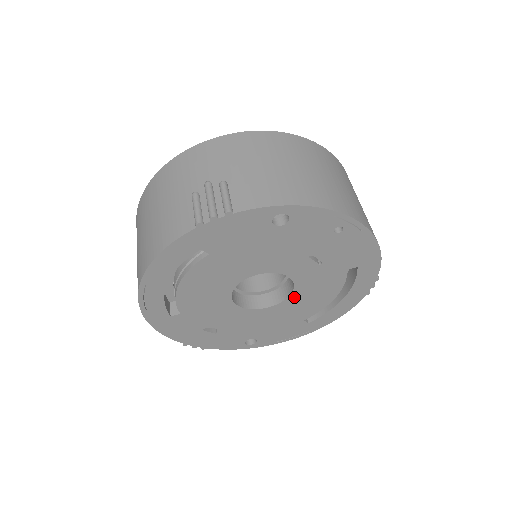
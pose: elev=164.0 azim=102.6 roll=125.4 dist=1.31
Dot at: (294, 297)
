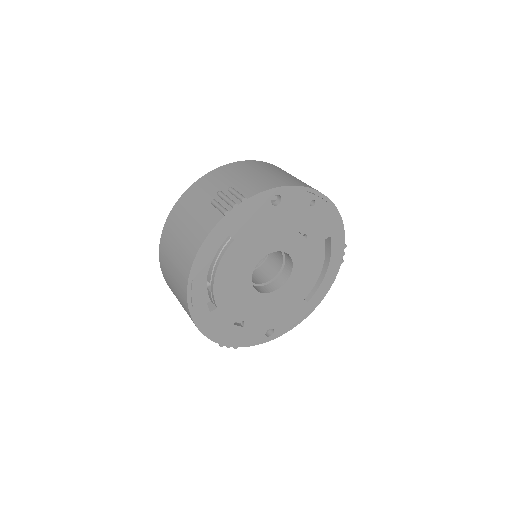
Dot at: (294, 275)
